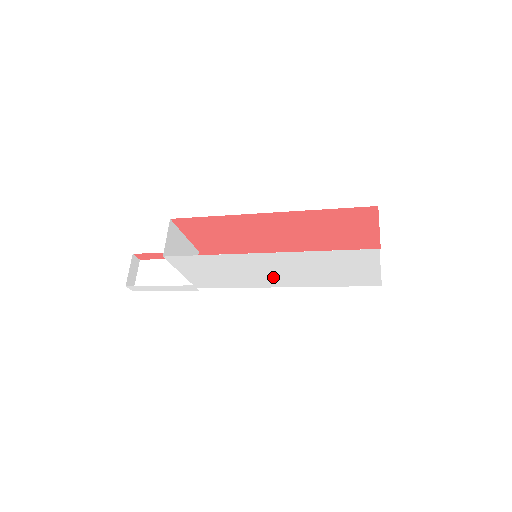
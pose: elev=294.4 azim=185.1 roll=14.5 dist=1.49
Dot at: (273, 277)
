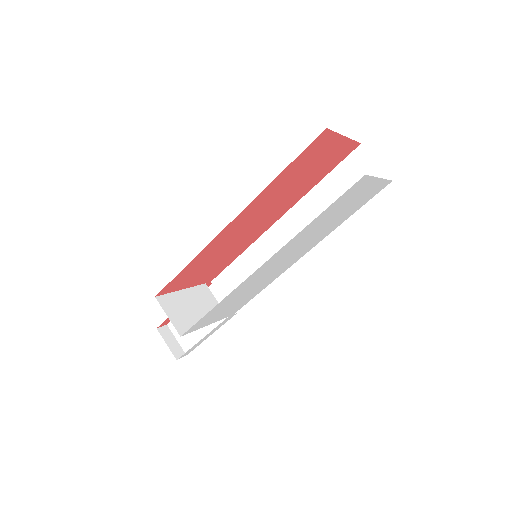
Dot at: (288, 261)
